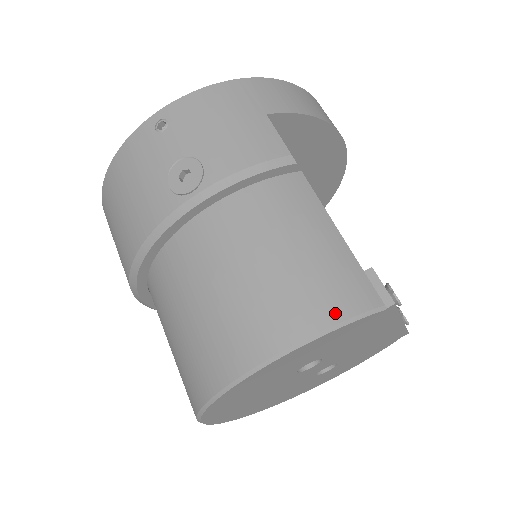
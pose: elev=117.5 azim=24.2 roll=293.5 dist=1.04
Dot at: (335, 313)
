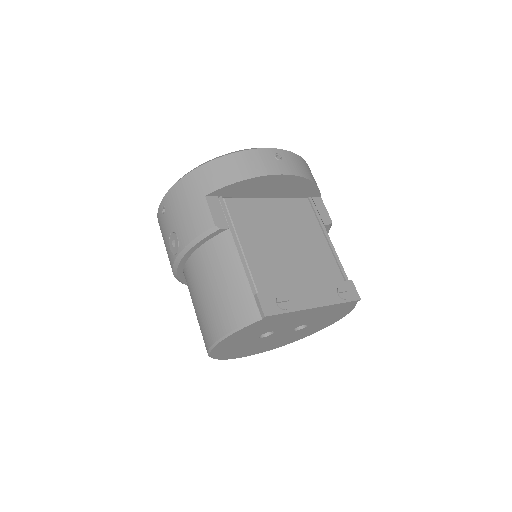
Dot at: (234, 324)
